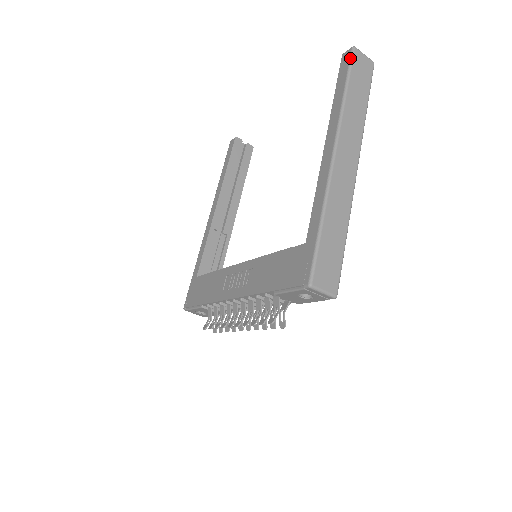
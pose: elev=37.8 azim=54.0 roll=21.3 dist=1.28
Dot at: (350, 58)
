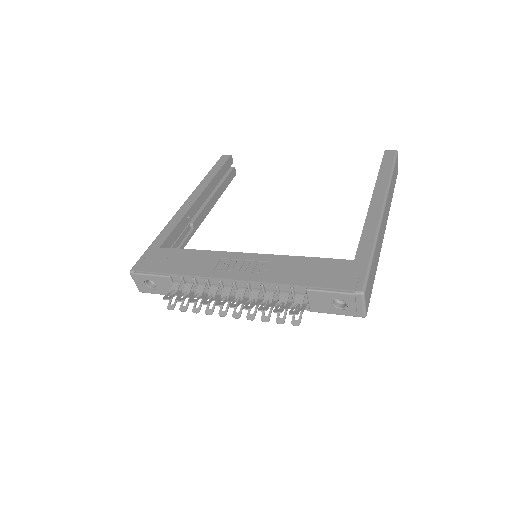
Dot at: (395, 156)
